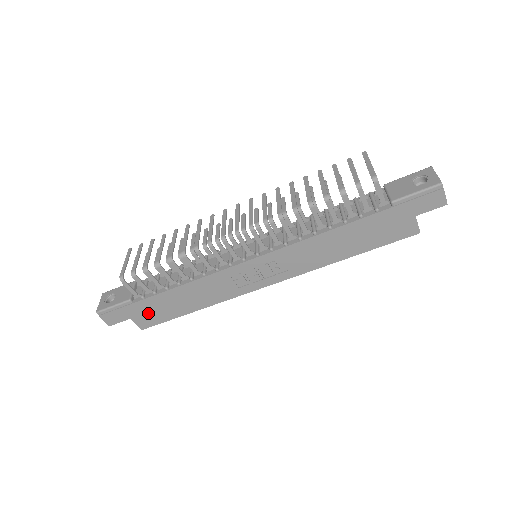
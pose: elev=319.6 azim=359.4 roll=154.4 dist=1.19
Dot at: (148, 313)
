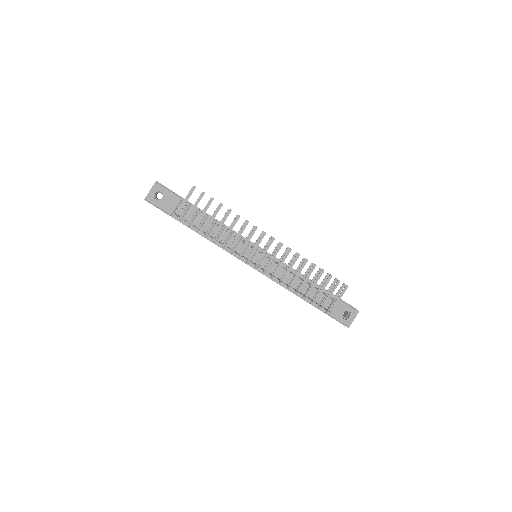
Dot at: occluded
